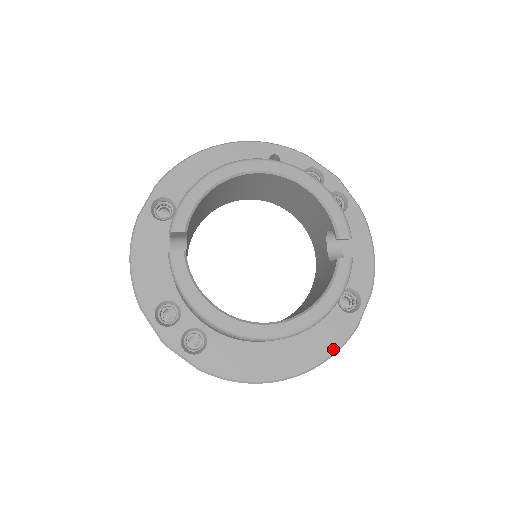
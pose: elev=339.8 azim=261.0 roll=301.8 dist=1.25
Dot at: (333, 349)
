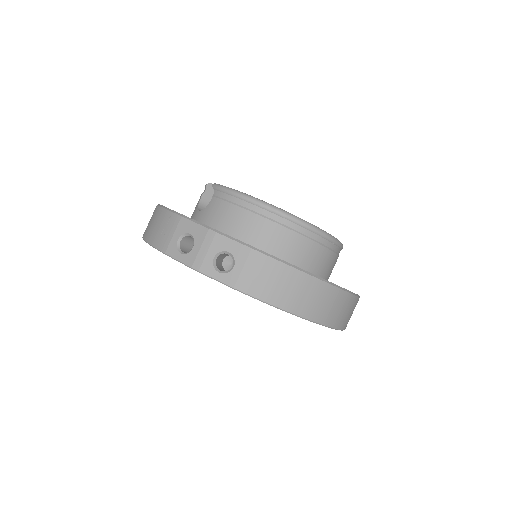
Dot at: occluded
